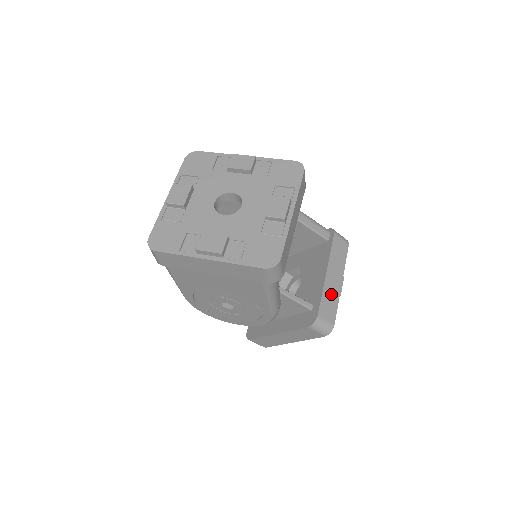
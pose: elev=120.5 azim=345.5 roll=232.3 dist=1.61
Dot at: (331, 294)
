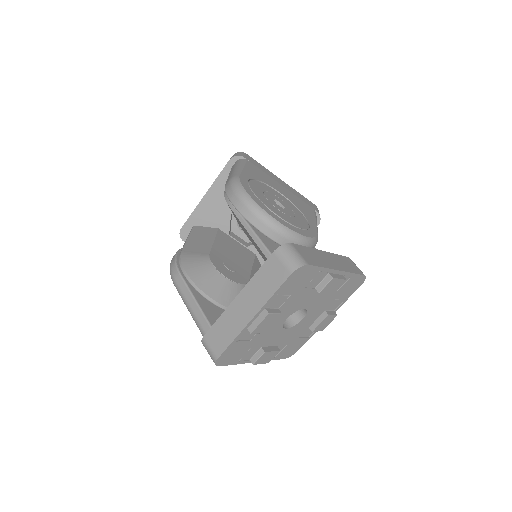
Dot at: occluded
